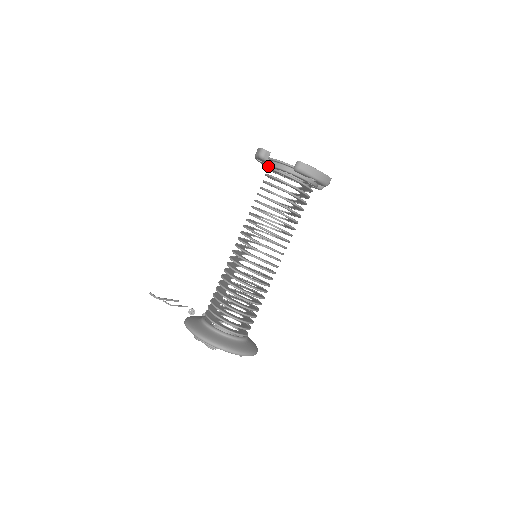
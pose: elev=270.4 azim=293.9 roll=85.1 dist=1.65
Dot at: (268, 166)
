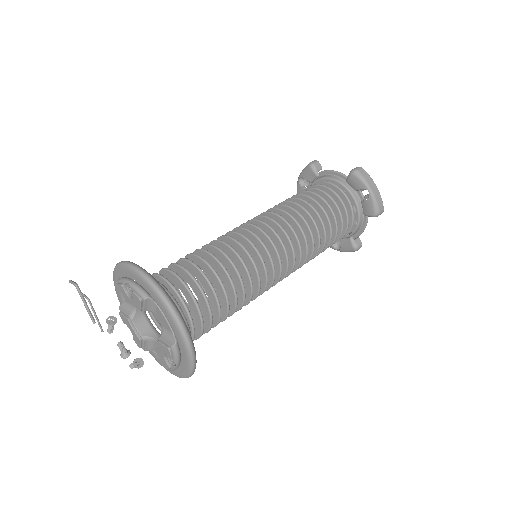
Dot at: occluded
